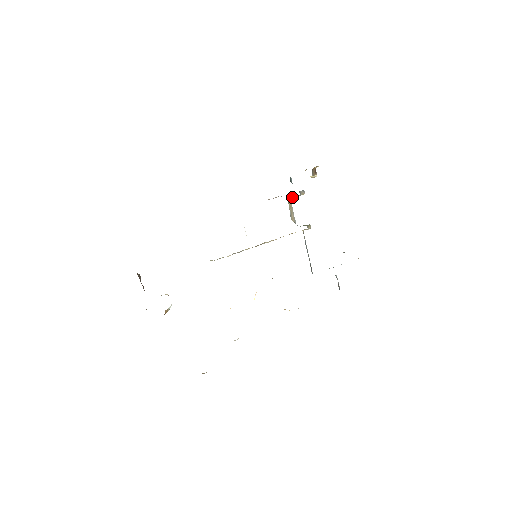
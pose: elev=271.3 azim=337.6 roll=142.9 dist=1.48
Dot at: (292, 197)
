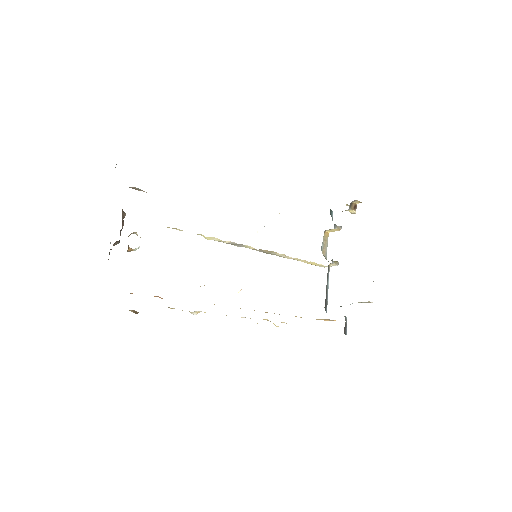
Dot at: (329, 231)
